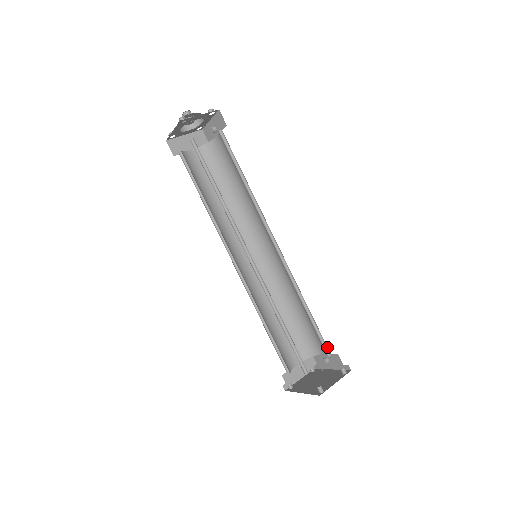
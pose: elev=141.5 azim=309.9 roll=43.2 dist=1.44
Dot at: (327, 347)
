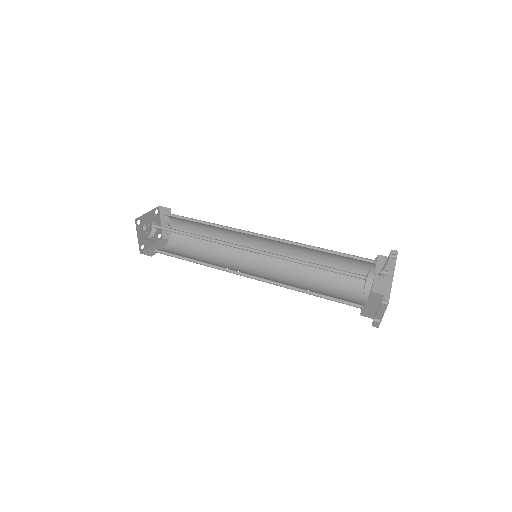
Dot at: (366, 259)
